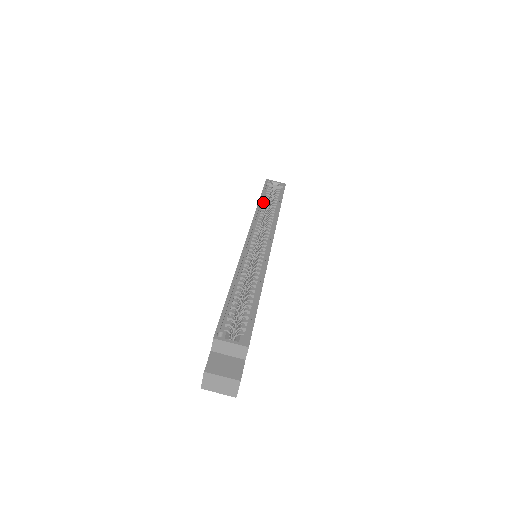
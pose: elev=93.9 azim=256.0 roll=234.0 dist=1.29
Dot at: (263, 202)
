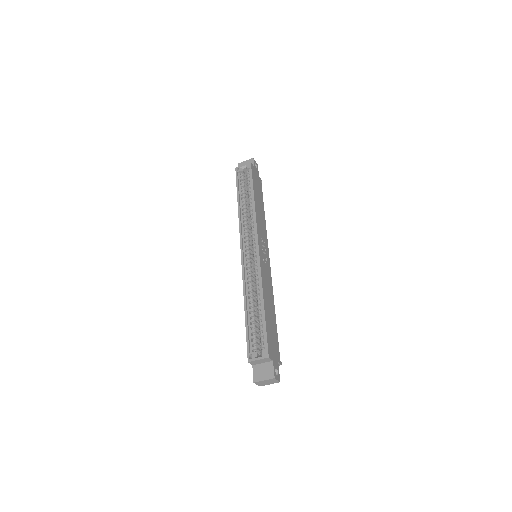
Dot at: (241, 200)
